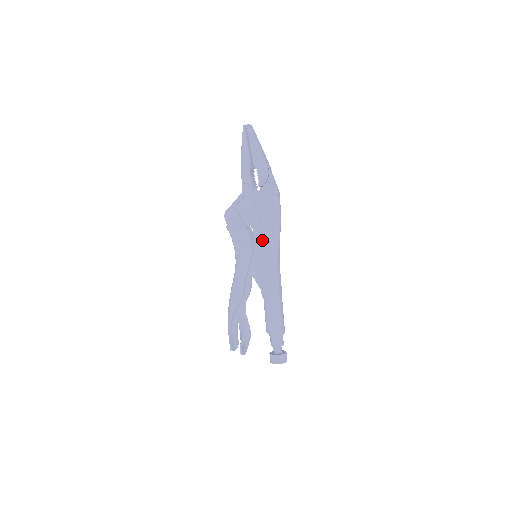
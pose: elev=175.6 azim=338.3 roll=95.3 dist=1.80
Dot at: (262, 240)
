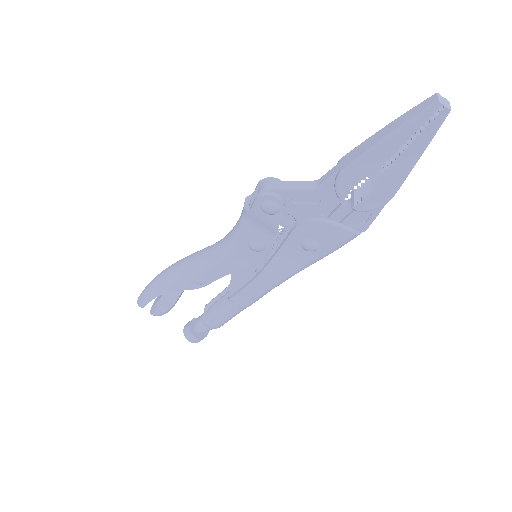
Dot at: (285, 261)
